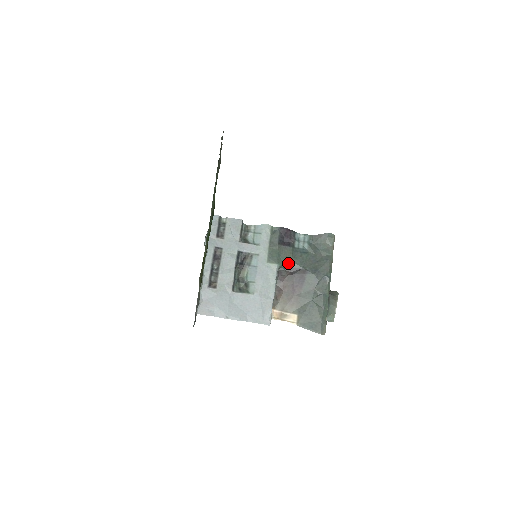
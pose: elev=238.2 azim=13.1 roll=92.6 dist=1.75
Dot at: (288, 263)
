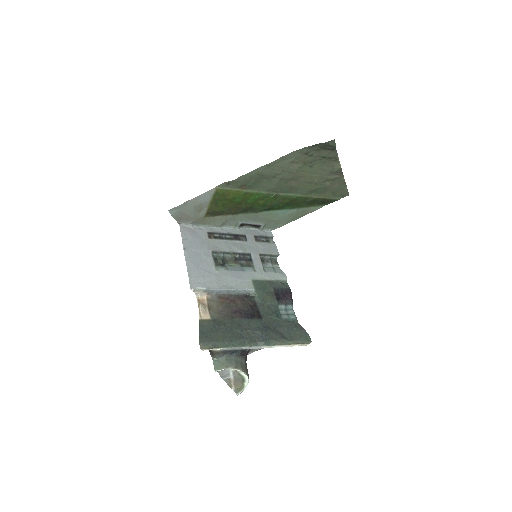
Dot at: (260, 301)
